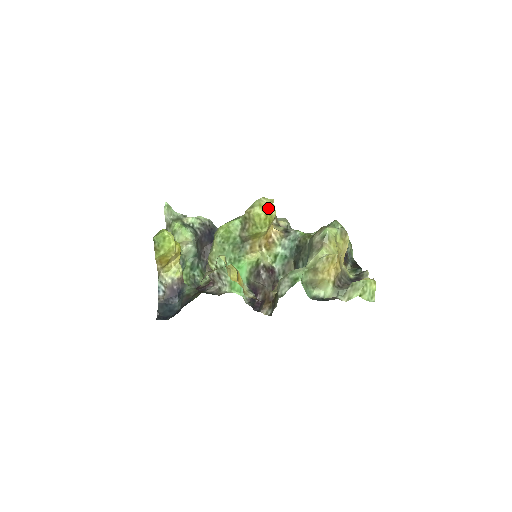
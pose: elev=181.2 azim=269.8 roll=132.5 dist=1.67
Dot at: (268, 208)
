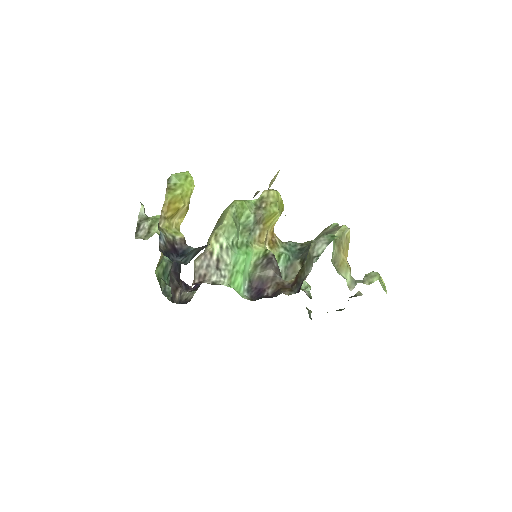
Dot at: occluded
